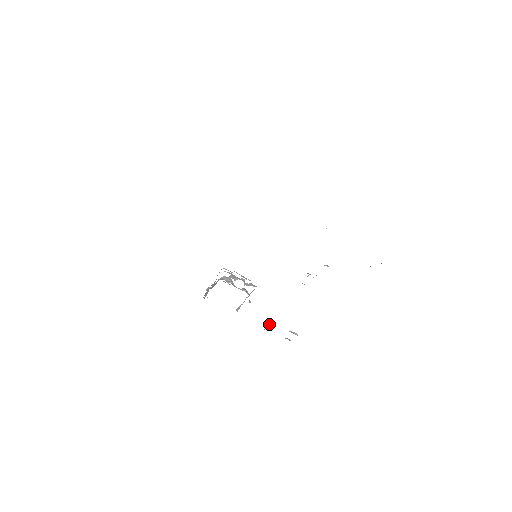
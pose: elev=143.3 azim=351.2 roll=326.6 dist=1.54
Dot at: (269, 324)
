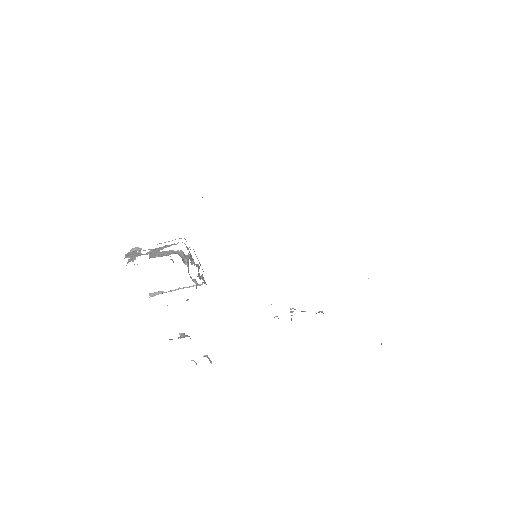
Dot at: (189, 336)
